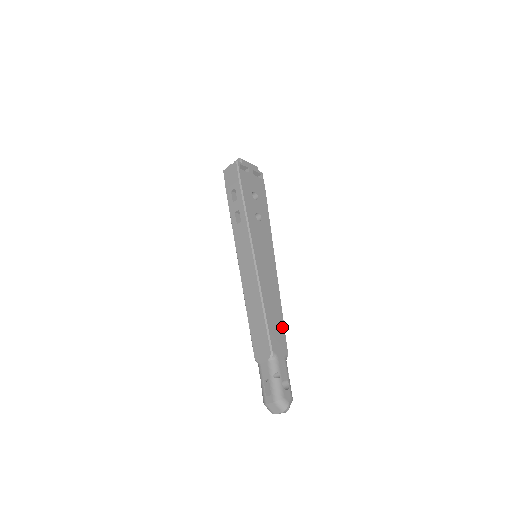
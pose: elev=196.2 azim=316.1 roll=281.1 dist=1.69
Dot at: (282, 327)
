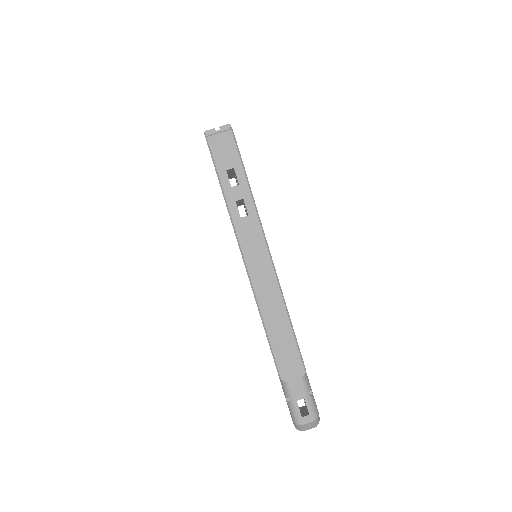
Dot at: occluded
